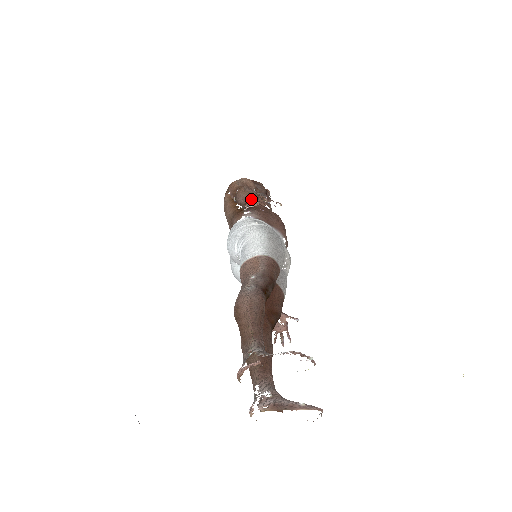
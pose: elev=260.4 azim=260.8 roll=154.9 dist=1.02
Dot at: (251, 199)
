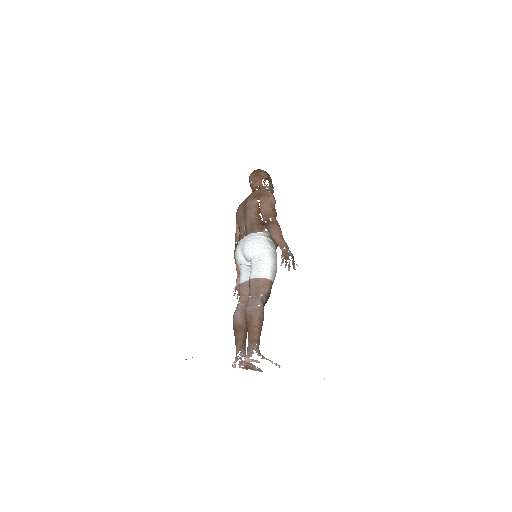
Dot at: (286, 258)
